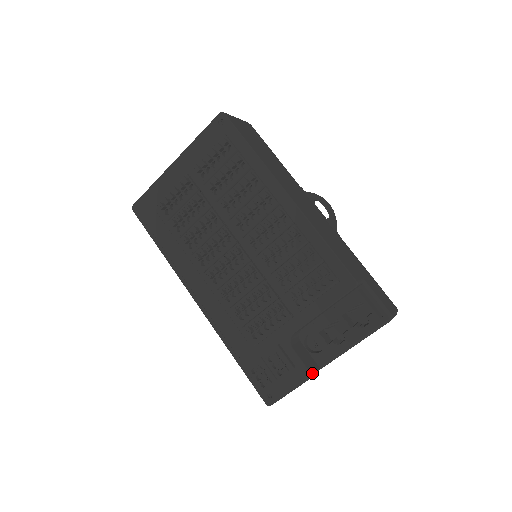
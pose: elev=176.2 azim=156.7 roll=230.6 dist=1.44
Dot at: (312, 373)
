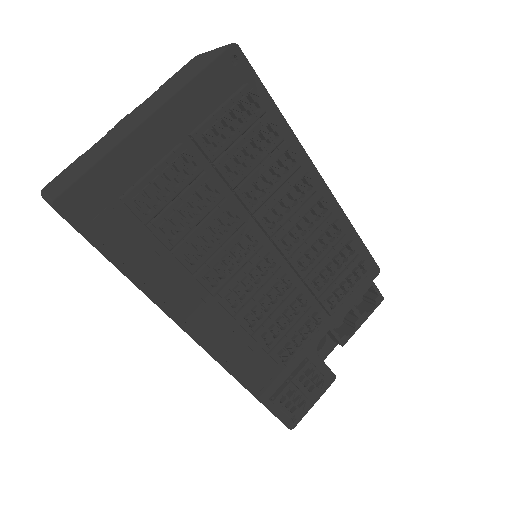
Dot at: (334, 374)
